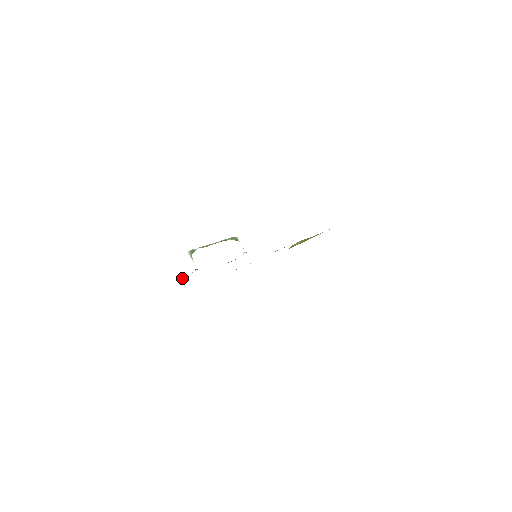
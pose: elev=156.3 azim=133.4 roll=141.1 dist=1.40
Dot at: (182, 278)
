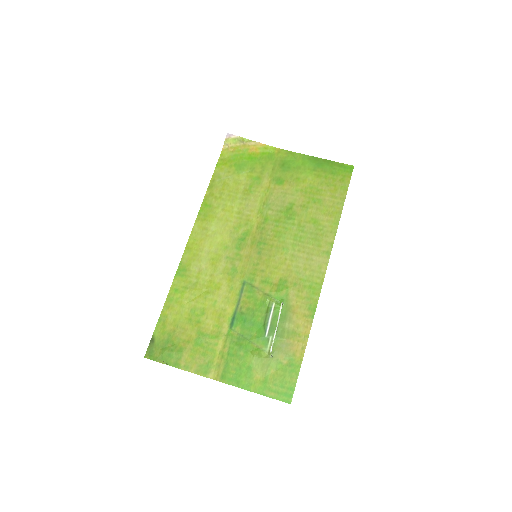
Dot at: (255, 356)
